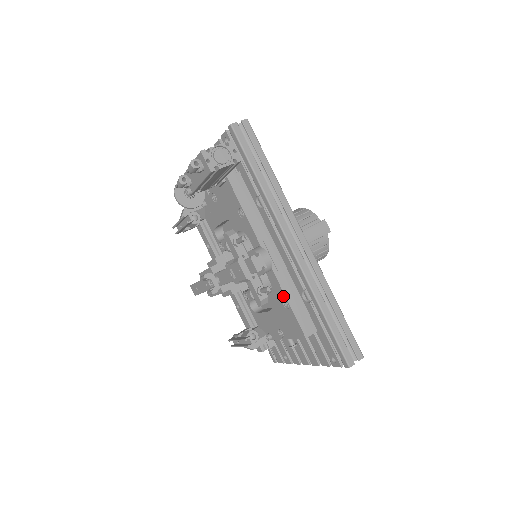
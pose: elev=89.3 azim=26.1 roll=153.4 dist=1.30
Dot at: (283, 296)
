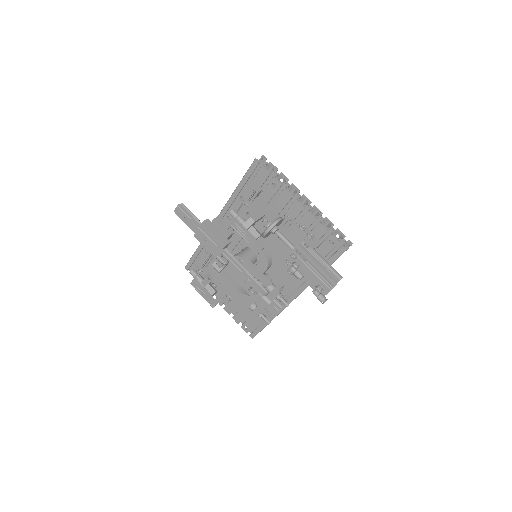
Dot at: occluded
